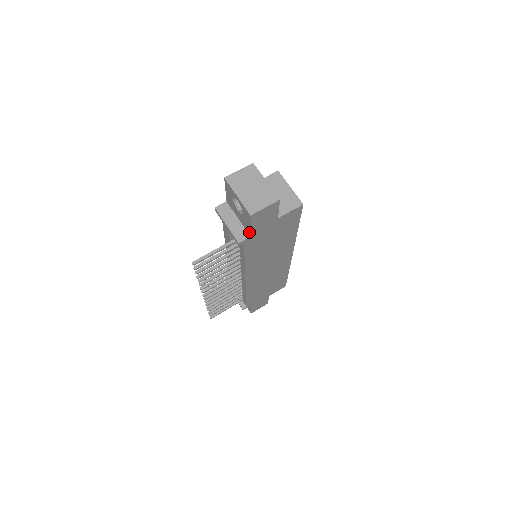
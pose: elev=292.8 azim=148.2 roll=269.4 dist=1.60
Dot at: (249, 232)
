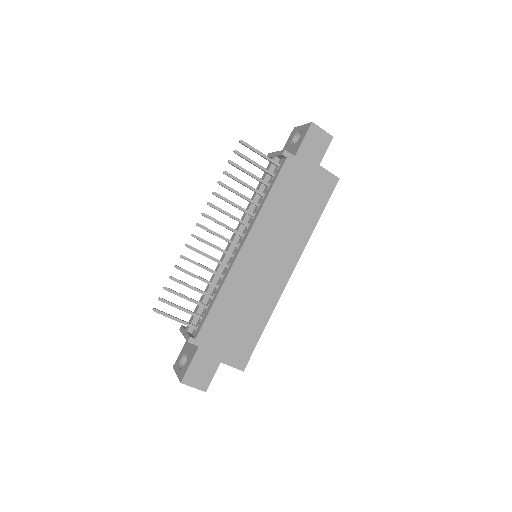
Dot at: (296, 152)
